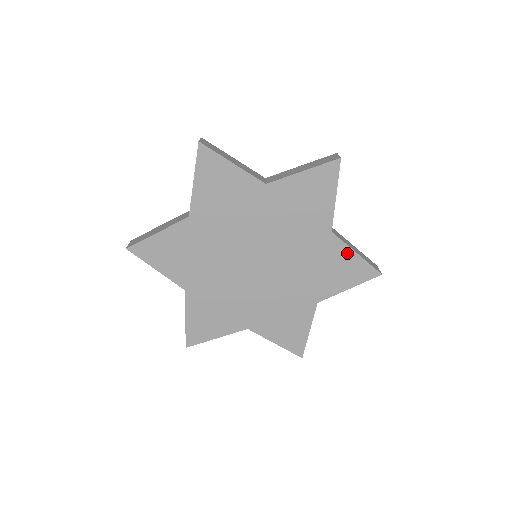
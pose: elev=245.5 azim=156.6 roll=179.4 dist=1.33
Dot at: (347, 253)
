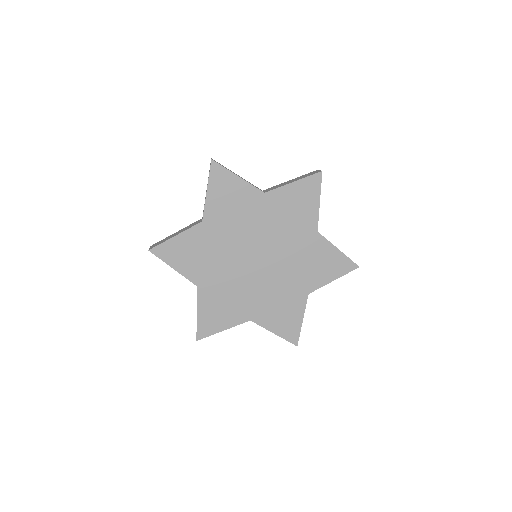
Dot at: (299, 314)
